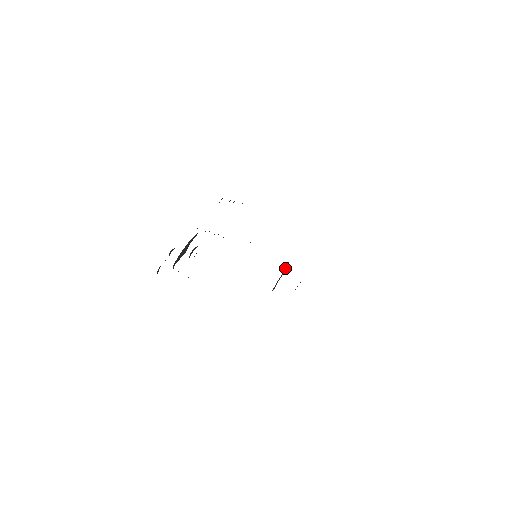
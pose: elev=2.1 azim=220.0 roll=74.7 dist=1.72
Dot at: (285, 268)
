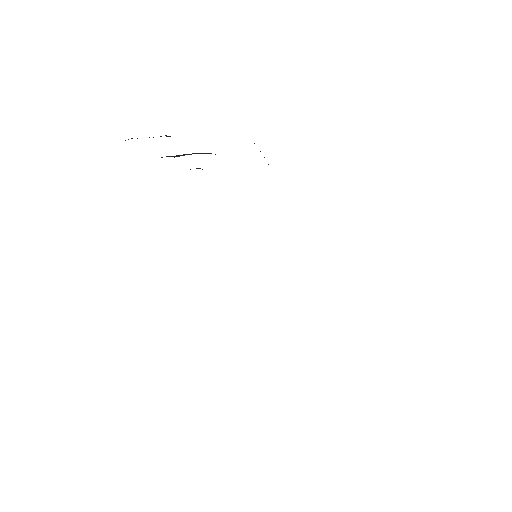
Dot at: occluded
